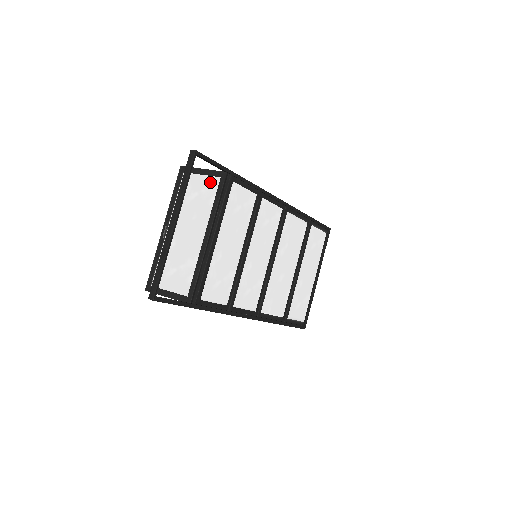
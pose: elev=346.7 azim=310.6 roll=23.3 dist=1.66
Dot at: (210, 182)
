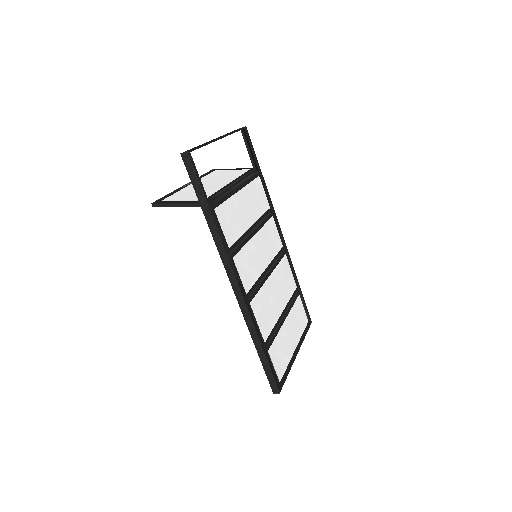
Dot at: (240, 171)
